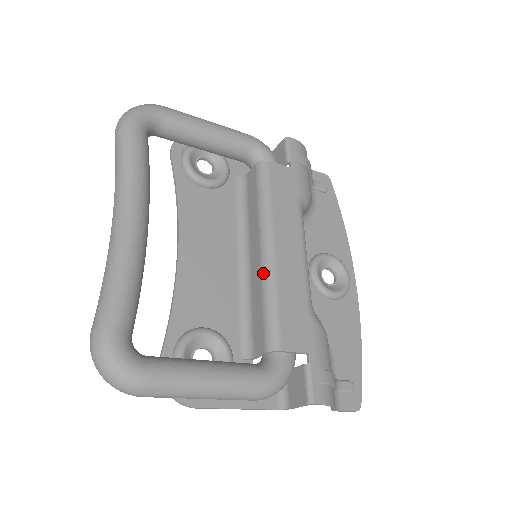
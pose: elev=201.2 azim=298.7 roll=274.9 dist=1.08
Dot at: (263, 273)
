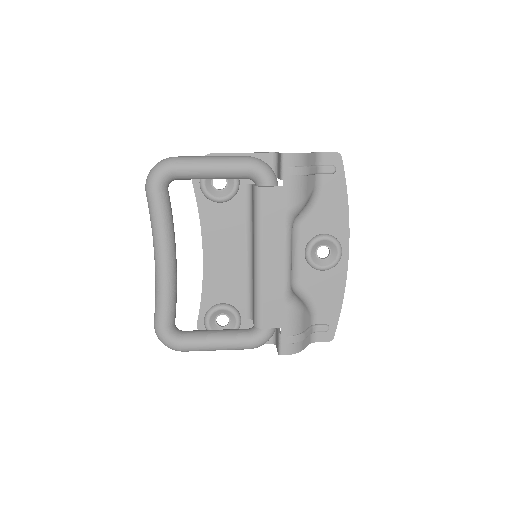
Dot at: (254, 278)
